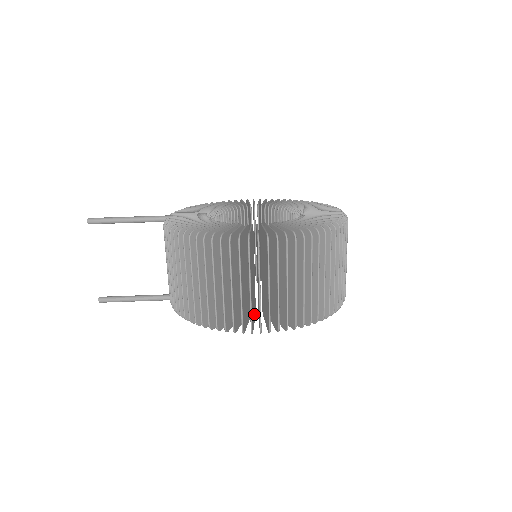
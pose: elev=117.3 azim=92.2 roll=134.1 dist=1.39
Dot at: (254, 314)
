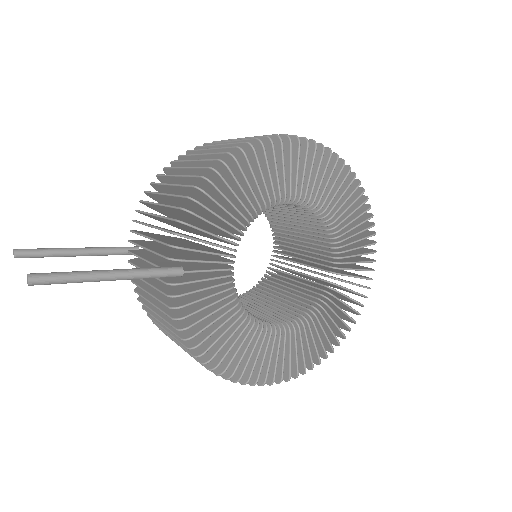
Dot at: occluded
